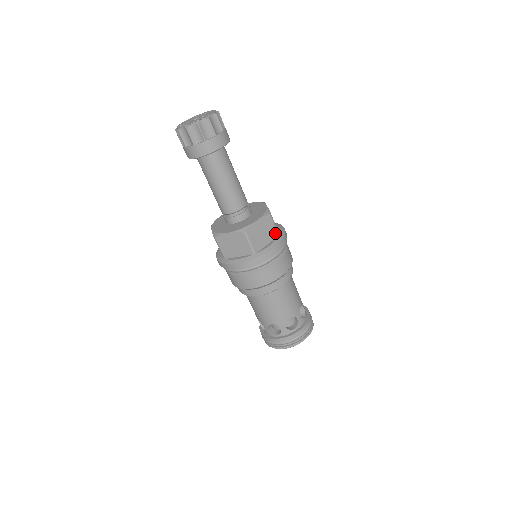
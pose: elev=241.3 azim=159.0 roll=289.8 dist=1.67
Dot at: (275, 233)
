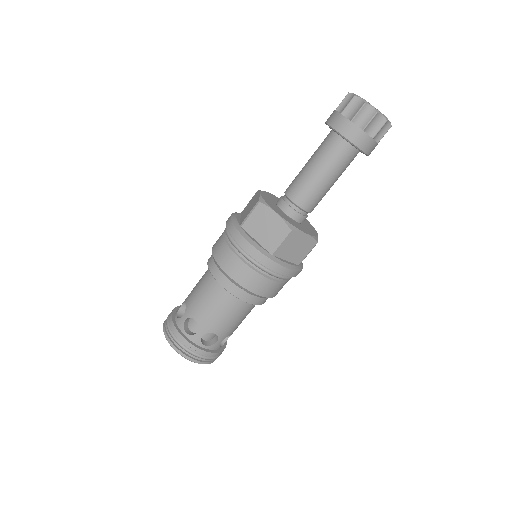
Dot at: (300, 260)
